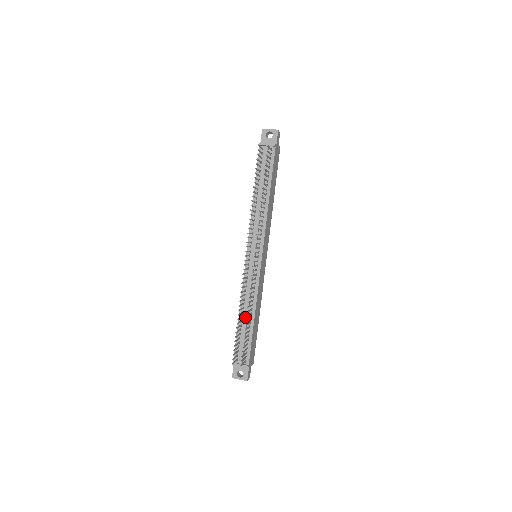
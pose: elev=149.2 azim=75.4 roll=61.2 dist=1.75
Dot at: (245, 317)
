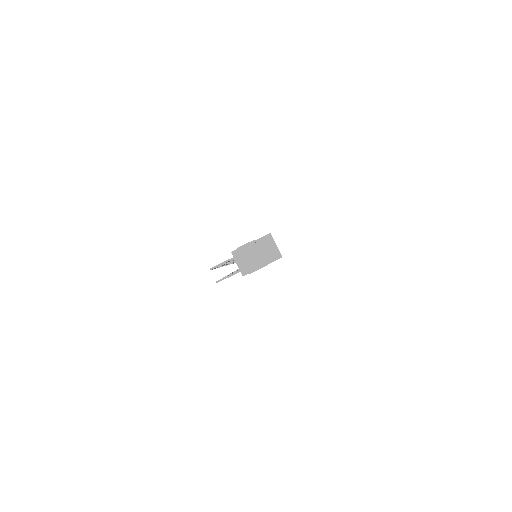
Dot at: occluded
